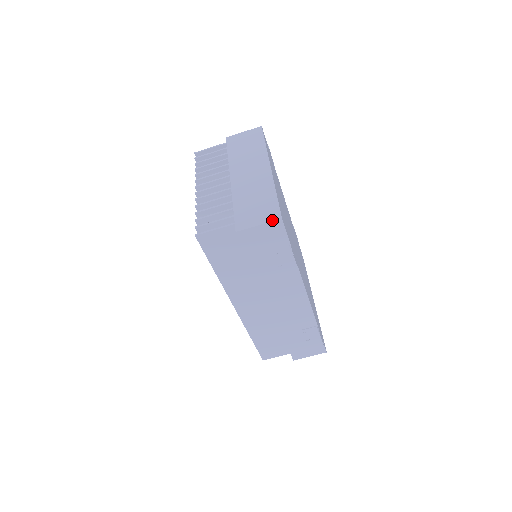
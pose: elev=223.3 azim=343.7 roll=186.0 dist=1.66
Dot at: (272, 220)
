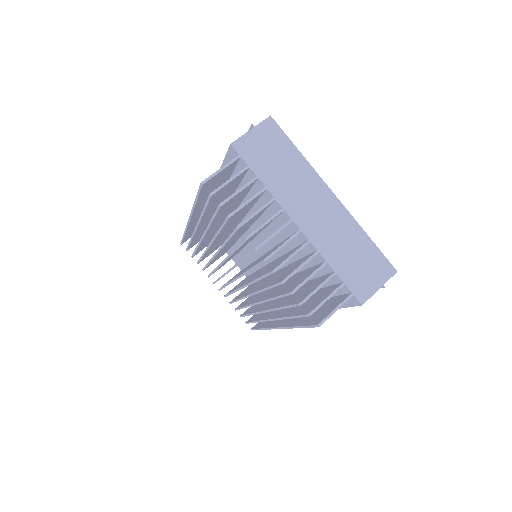
Dot at: (390, 277)
